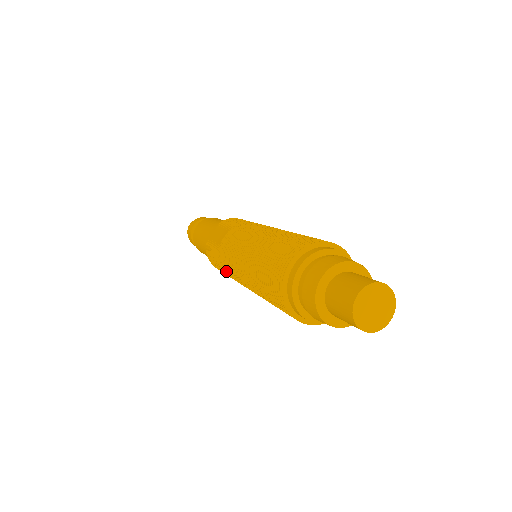
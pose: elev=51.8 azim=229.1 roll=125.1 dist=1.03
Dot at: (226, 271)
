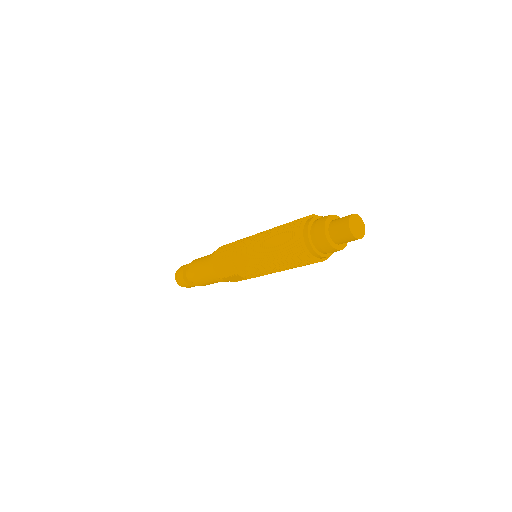
Dot at: (237, 244)
